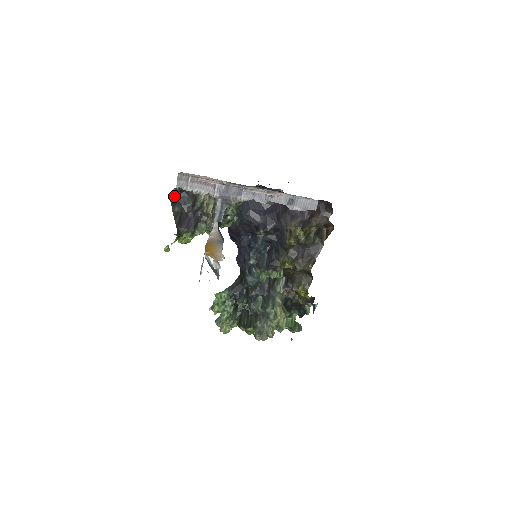
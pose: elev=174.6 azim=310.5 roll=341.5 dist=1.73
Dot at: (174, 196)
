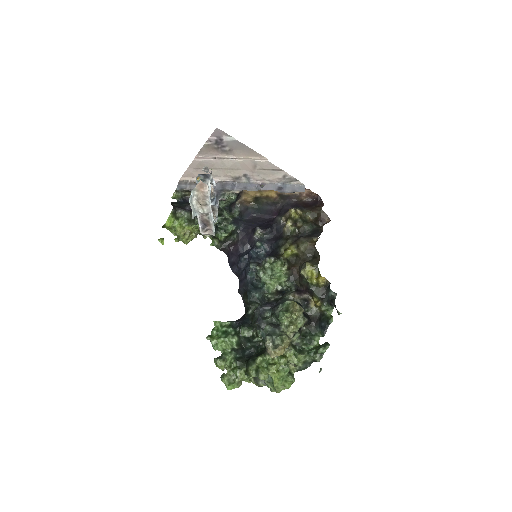
Dot at: (174, 202)
